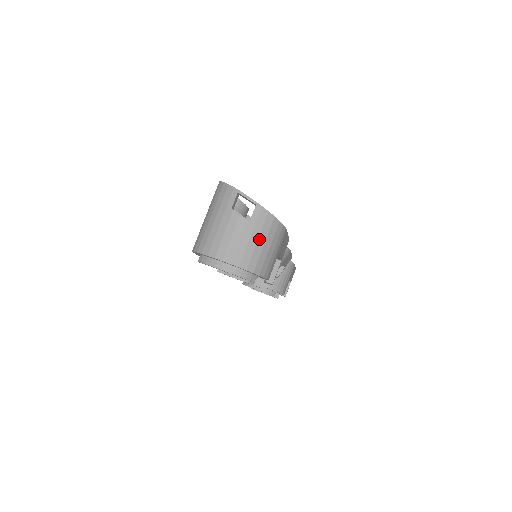
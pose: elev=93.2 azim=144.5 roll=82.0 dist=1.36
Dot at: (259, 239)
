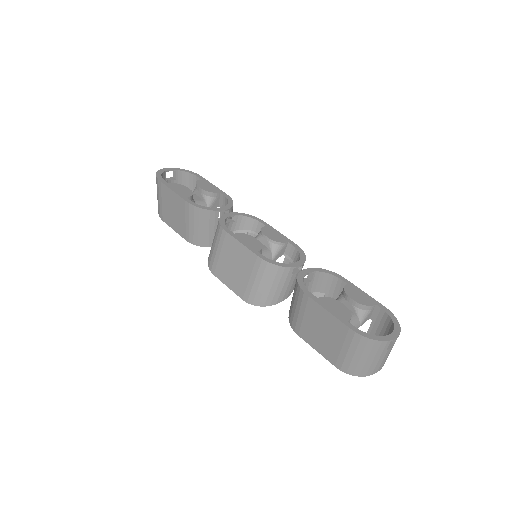
Dot at: occluded
